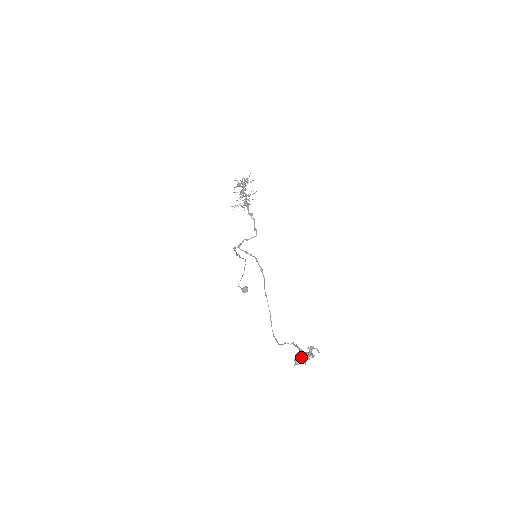
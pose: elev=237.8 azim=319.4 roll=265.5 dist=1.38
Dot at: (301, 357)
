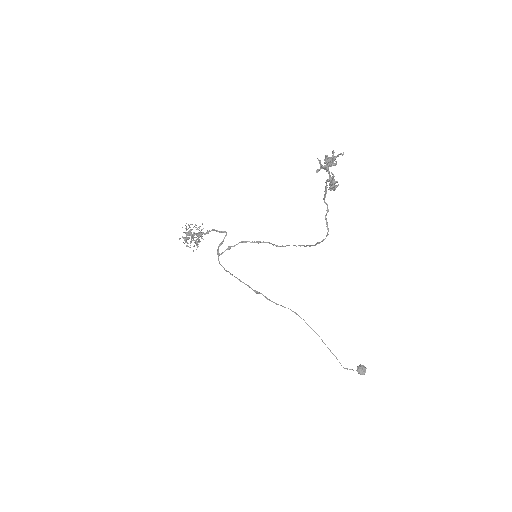
Dot at: (332, 179)
